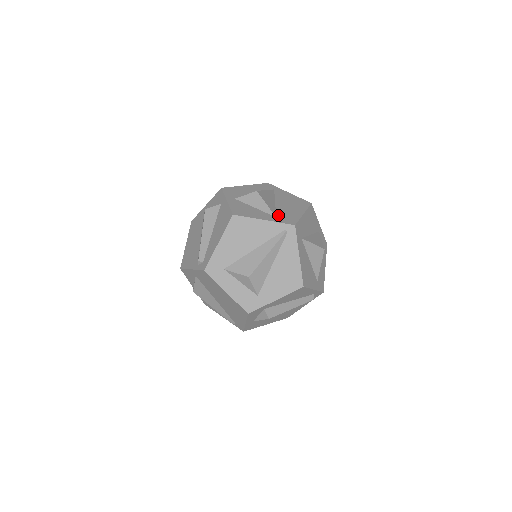
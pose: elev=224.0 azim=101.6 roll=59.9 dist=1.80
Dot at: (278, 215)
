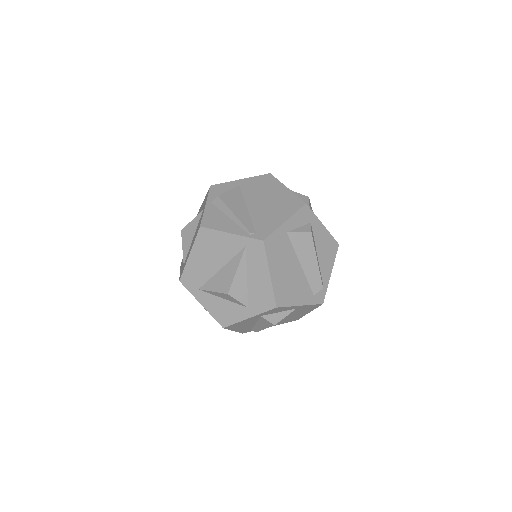
Dot at: occluded
